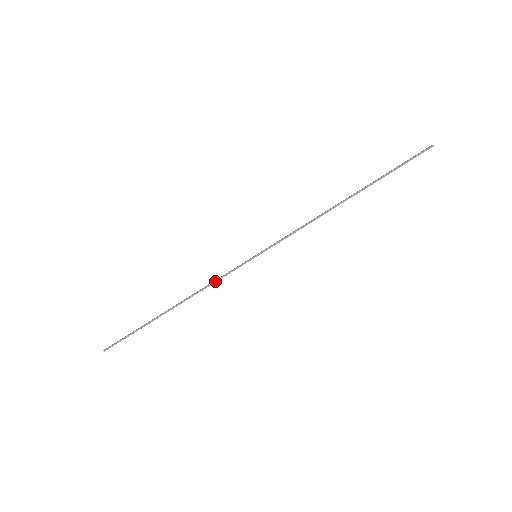
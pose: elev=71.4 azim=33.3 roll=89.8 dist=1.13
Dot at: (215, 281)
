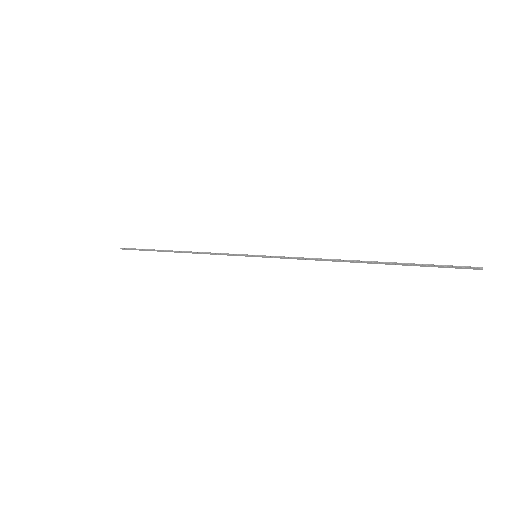
Dot at: (216, 253)
